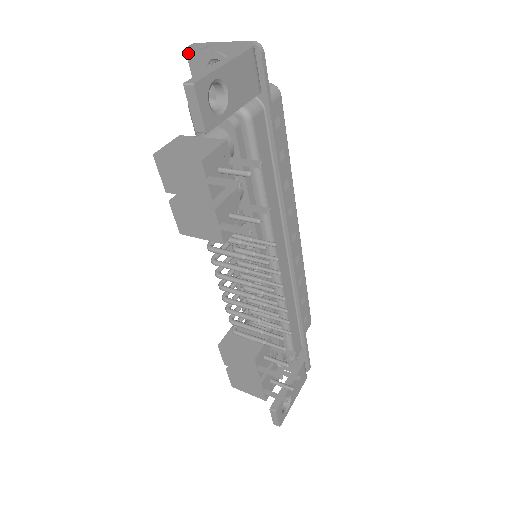
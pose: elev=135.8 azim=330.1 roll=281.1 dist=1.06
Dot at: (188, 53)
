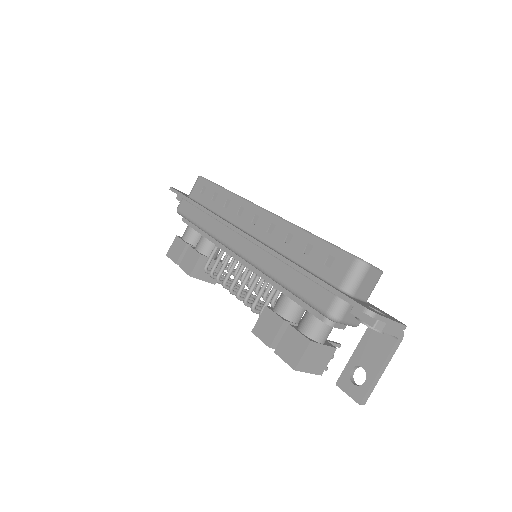
Dot at: (365, 313)
